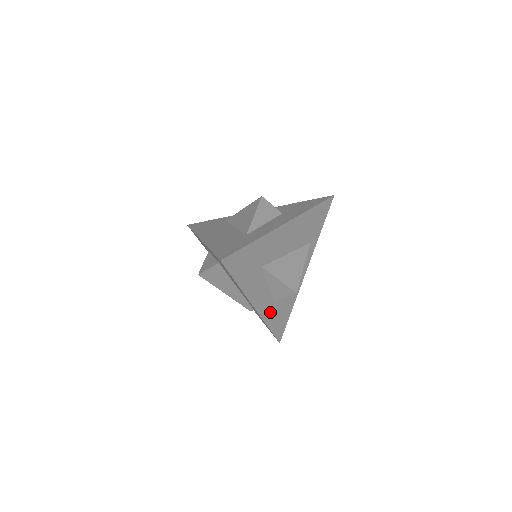
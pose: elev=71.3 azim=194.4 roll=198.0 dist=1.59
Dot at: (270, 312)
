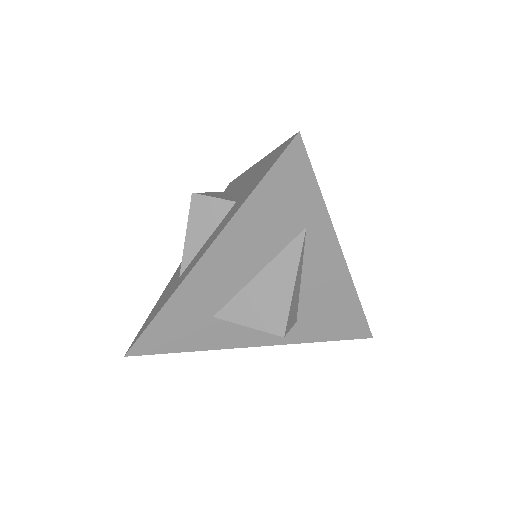
Dot at: (301, 331)
